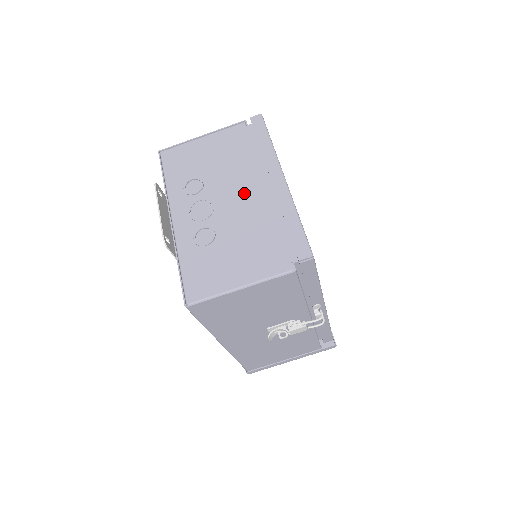
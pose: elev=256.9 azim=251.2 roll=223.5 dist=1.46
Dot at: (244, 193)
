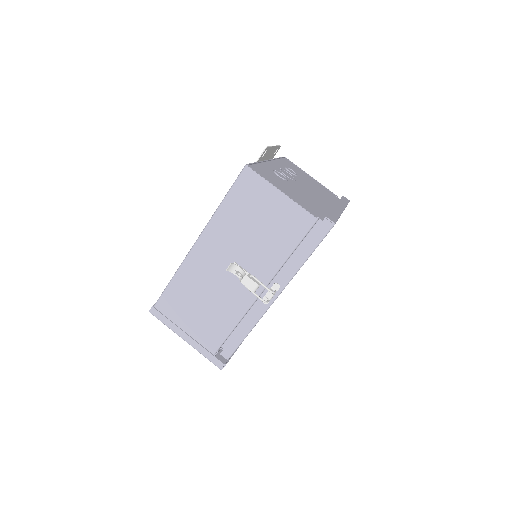
Dot at: (315, 195)
